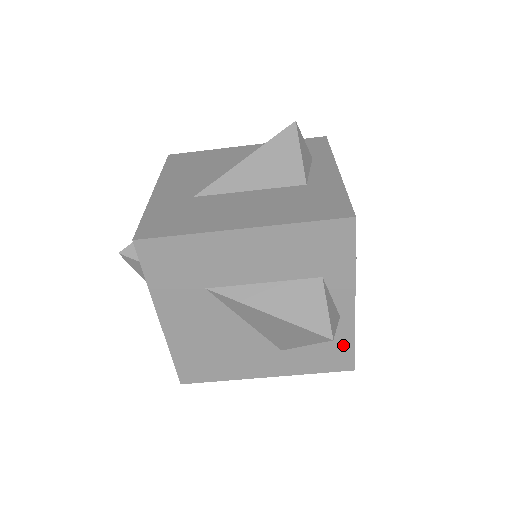
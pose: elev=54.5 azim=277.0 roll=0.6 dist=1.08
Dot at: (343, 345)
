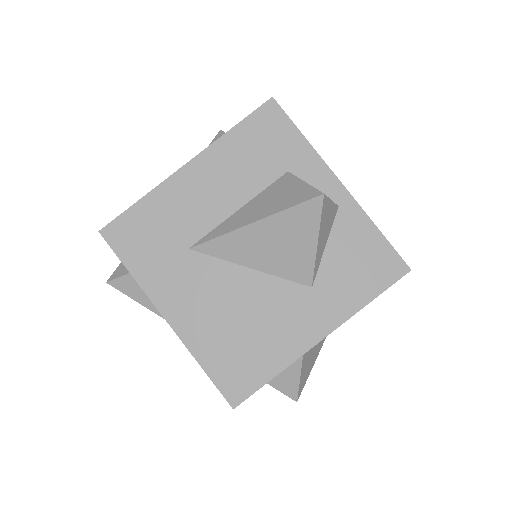
Dot at: (370, 242)
